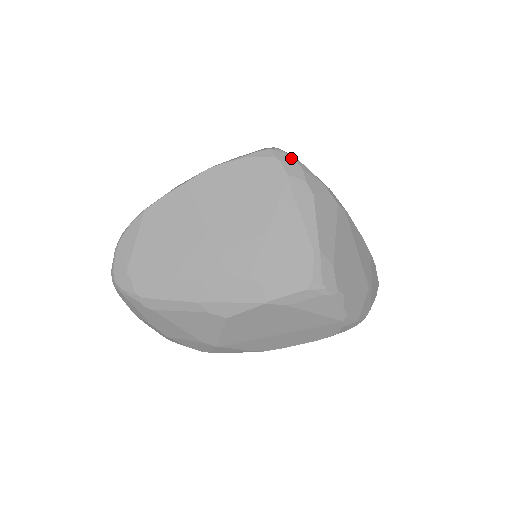
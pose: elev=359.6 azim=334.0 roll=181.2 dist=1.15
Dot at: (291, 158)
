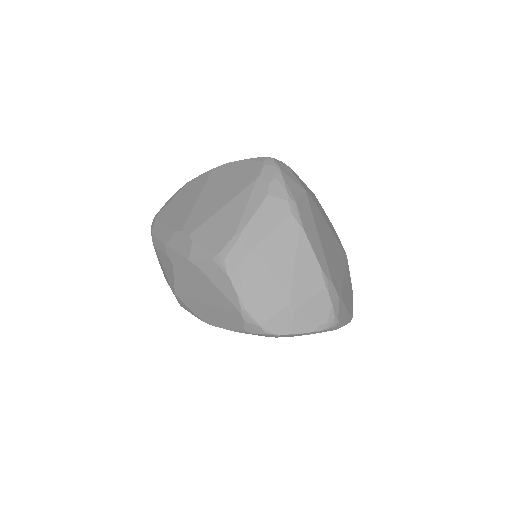
Dot at: (274, 166)
